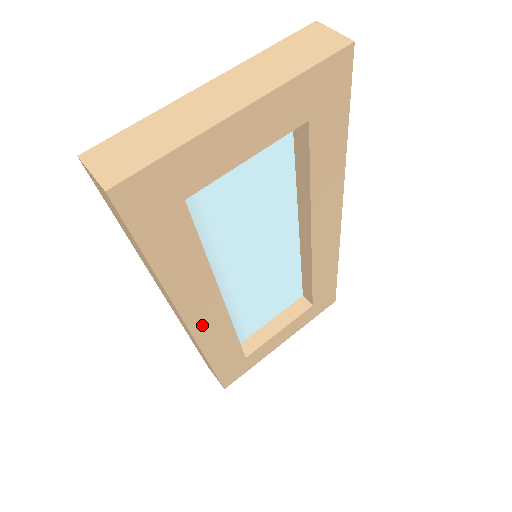
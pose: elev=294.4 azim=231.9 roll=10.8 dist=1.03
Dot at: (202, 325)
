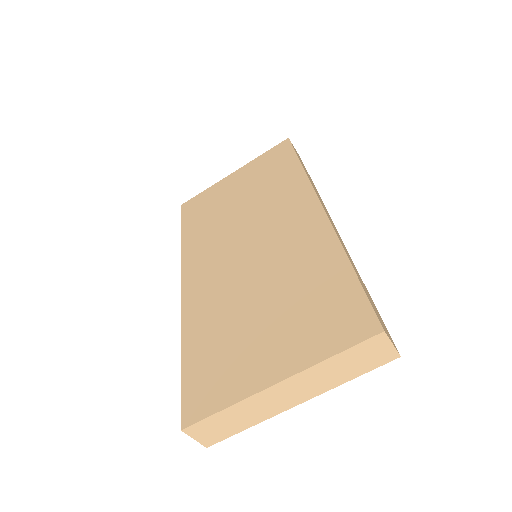
Dot at: occluded
